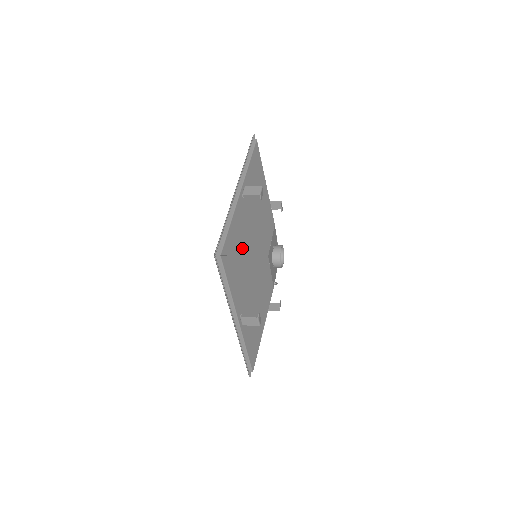
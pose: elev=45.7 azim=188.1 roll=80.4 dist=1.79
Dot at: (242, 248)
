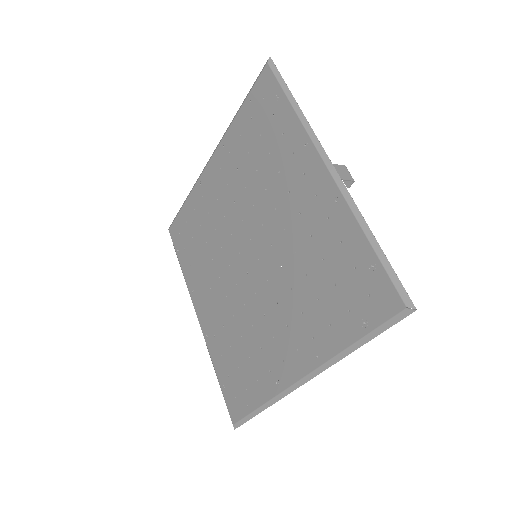
Dot at: occluded
